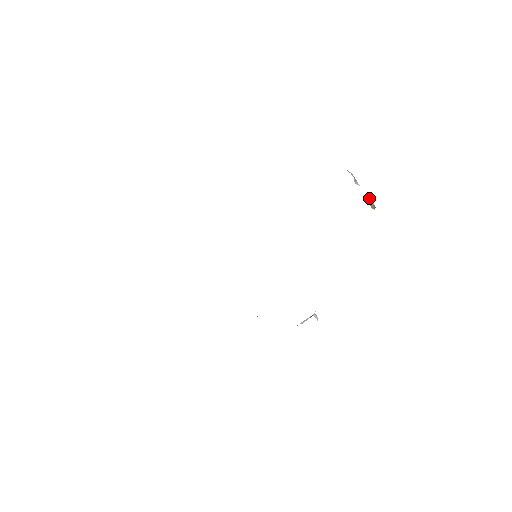
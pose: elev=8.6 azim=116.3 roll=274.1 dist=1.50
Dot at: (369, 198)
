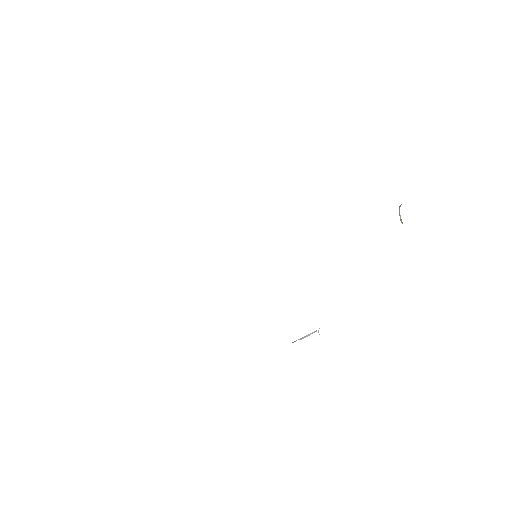
Dot at: (399, 211)
